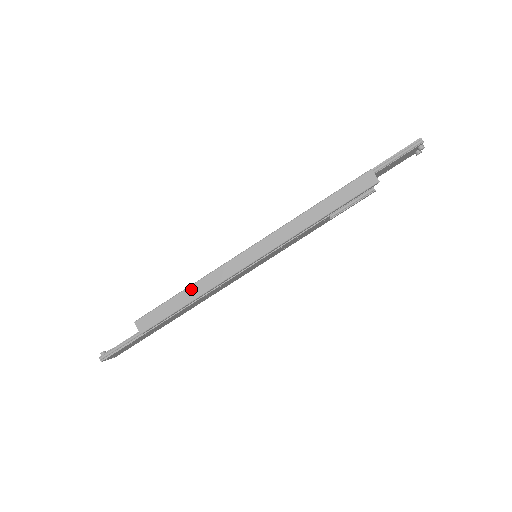
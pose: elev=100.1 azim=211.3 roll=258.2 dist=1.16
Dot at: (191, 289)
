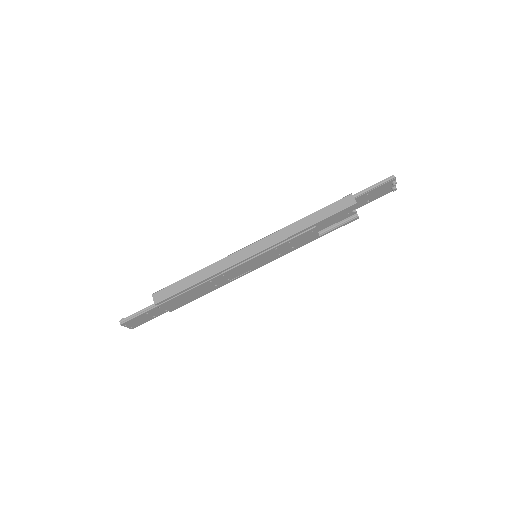
Dot at: (200, 272)
